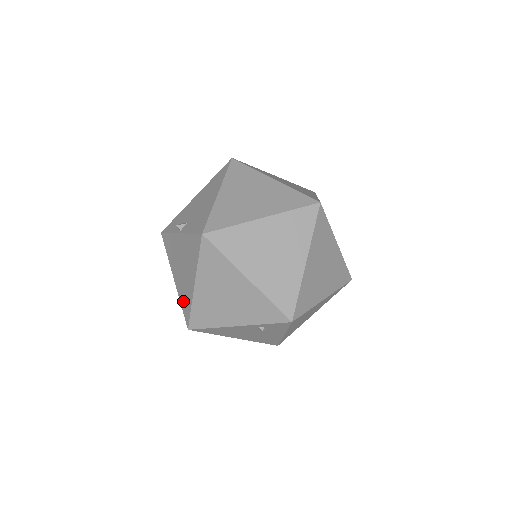
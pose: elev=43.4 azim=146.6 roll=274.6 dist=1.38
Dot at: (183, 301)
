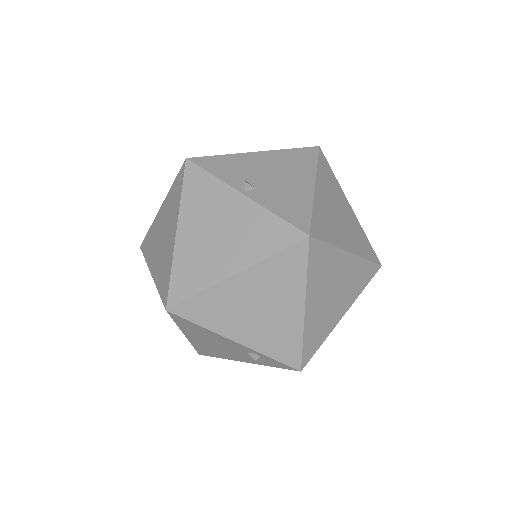
Dot at: (183, 272)
